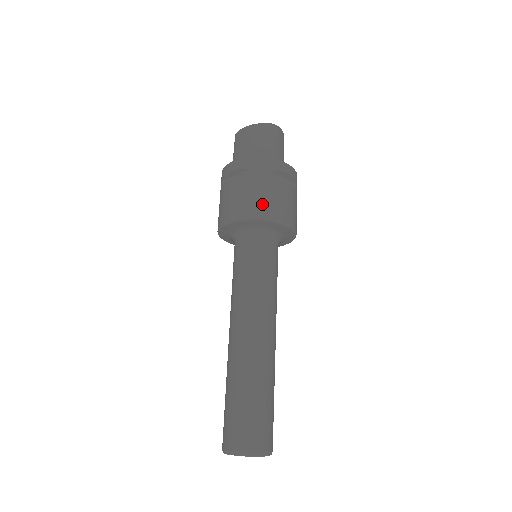
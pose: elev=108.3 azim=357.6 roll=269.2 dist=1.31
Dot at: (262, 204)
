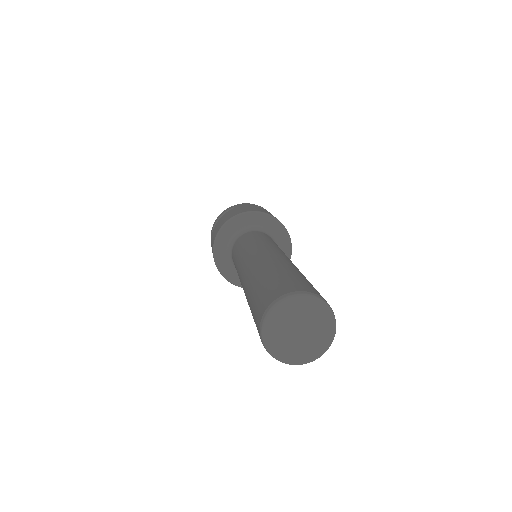
Dot at: (252, 209)
